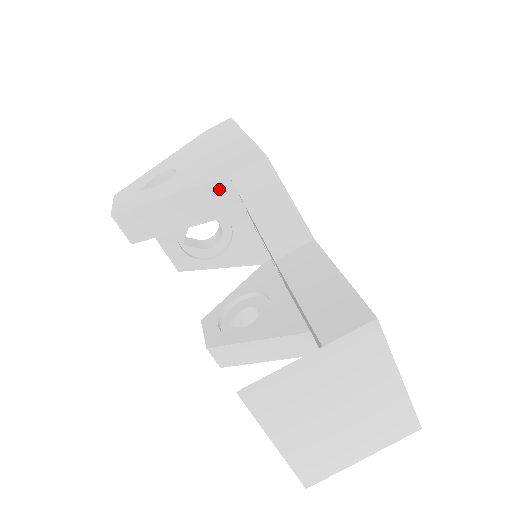
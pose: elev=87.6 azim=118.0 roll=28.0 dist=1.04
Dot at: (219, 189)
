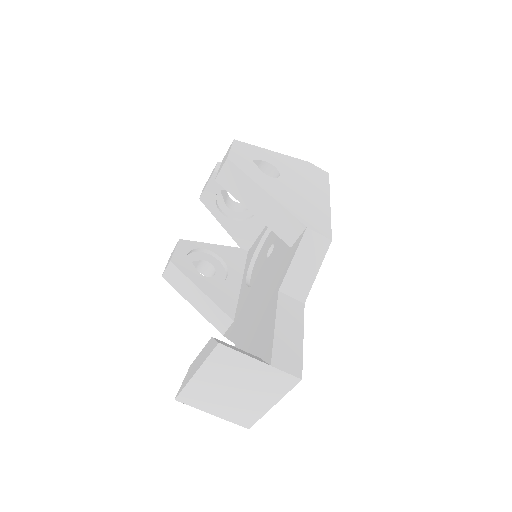
Dot at: (294, 224)
